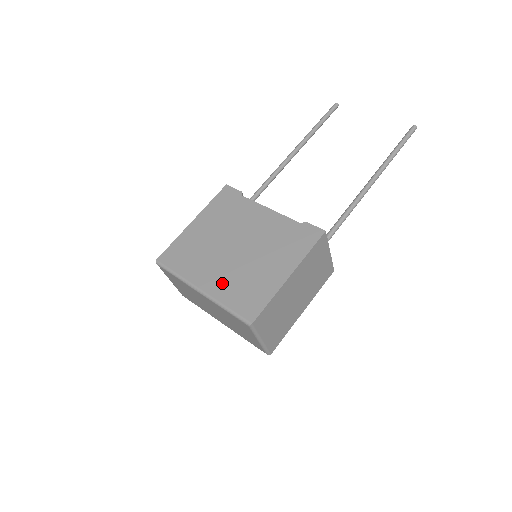
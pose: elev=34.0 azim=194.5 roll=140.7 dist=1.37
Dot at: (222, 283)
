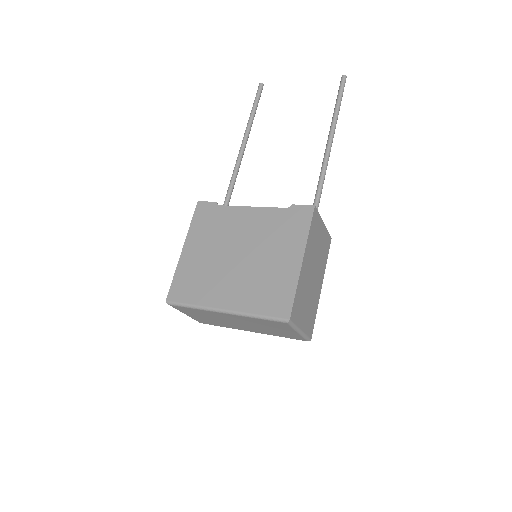
Dot at: (242, 295)
